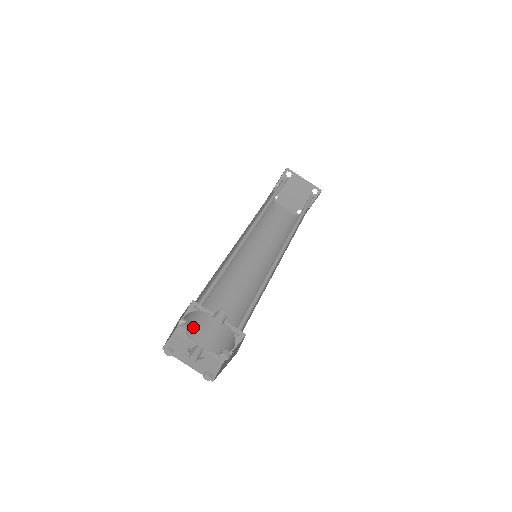
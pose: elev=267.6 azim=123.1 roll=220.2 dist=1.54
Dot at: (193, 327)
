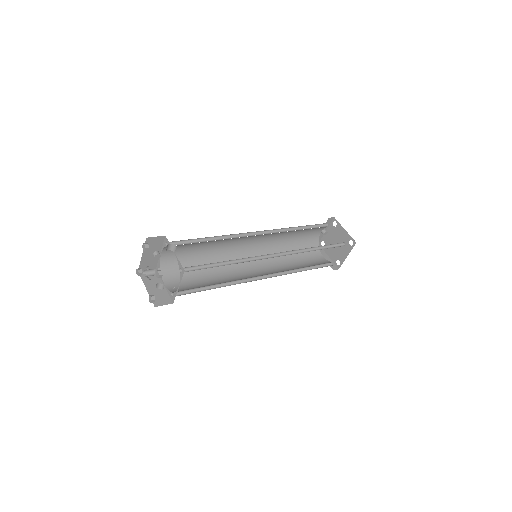
Dot at: (170, 272)
